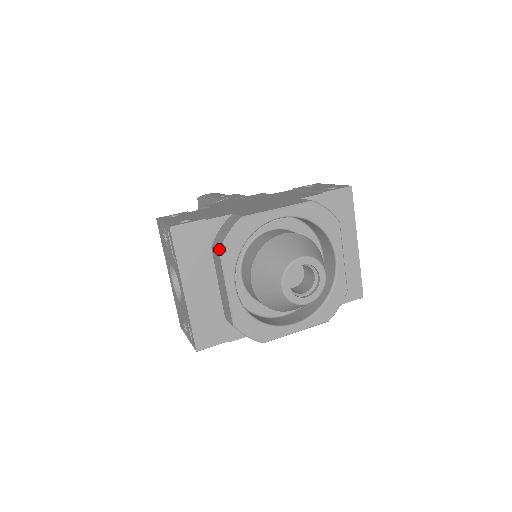
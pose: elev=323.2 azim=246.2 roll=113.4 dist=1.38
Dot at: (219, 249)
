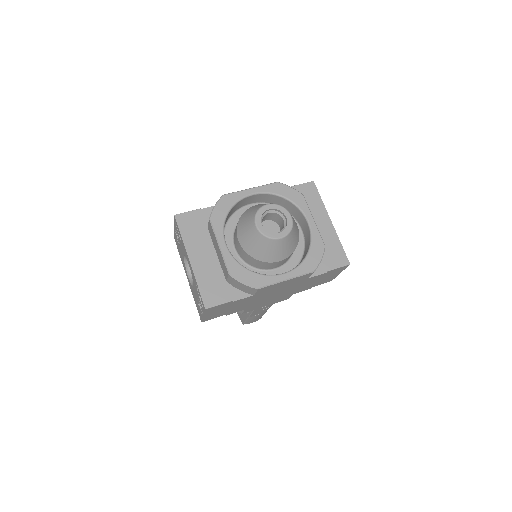
Dot at: (209, 218)
